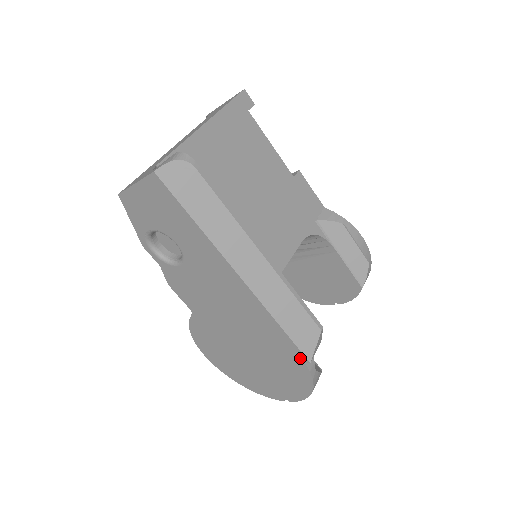
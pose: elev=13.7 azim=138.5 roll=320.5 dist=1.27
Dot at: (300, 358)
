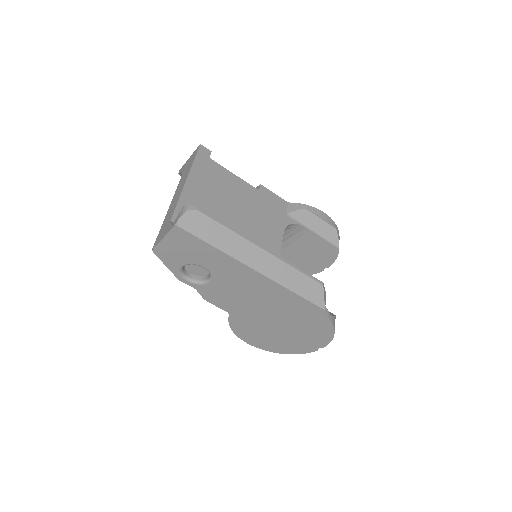
Dot at: (317, 310)
